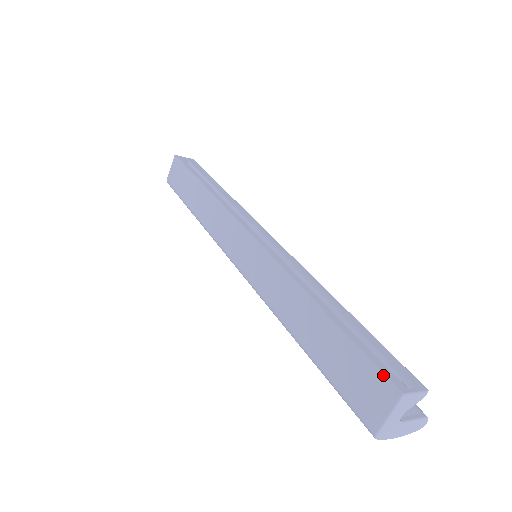
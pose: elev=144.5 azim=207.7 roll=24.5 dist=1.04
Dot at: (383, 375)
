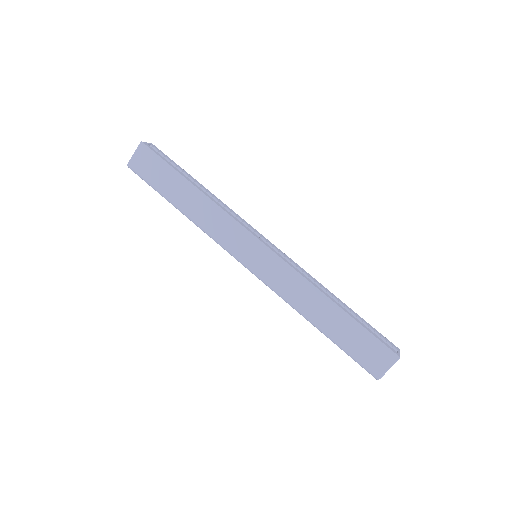
Dot at: (388, 348)
